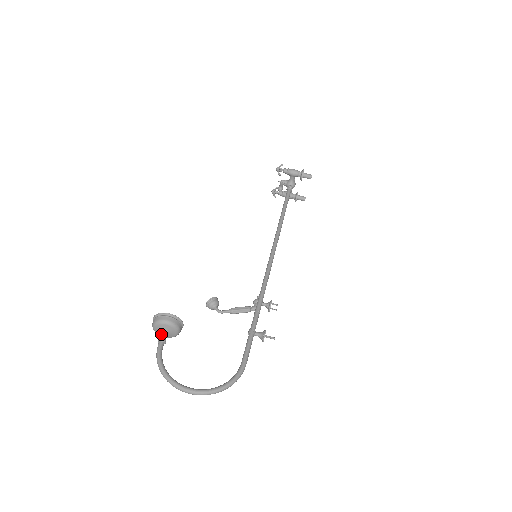
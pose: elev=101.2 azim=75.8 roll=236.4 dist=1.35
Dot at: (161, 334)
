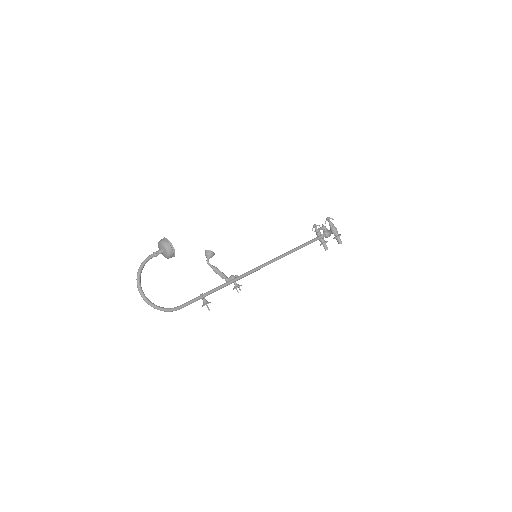
Dot at: (159, 250)
